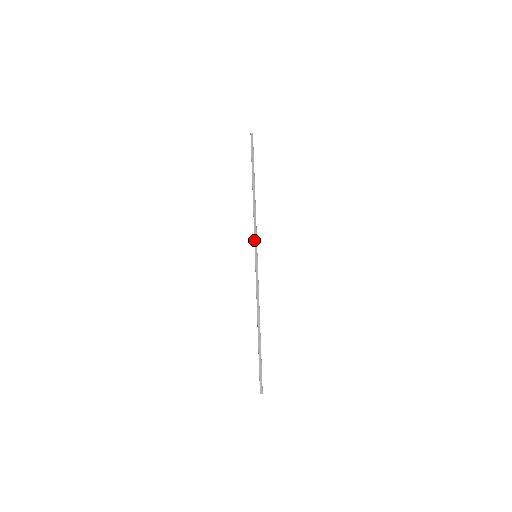
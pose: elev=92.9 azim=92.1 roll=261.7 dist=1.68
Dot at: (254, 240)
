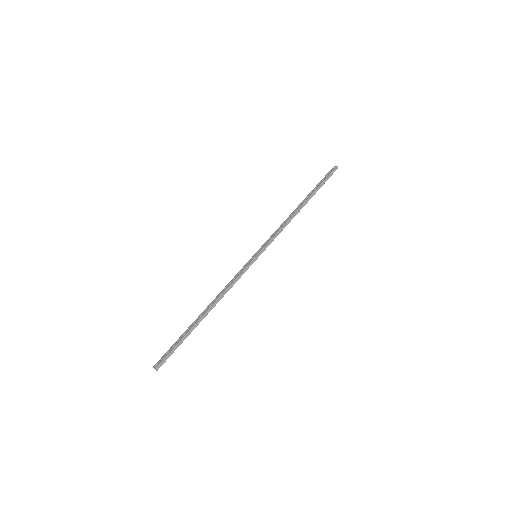
Dot at: (268, 243)
